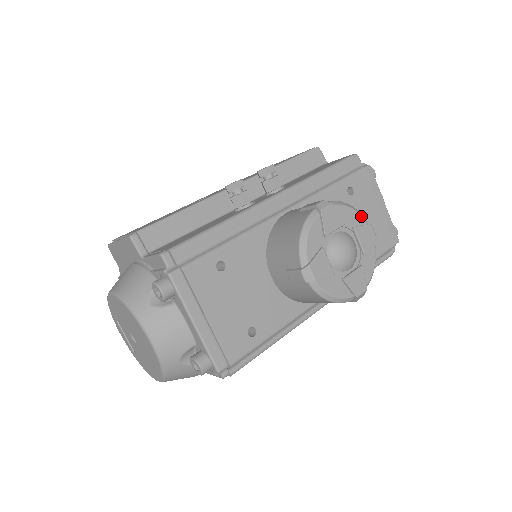
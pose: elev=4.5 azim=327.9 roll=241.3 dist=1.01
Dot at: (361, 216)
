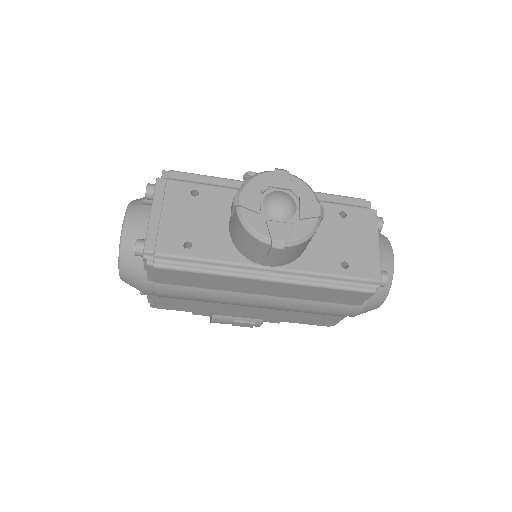
Dot at: (314, 195)
